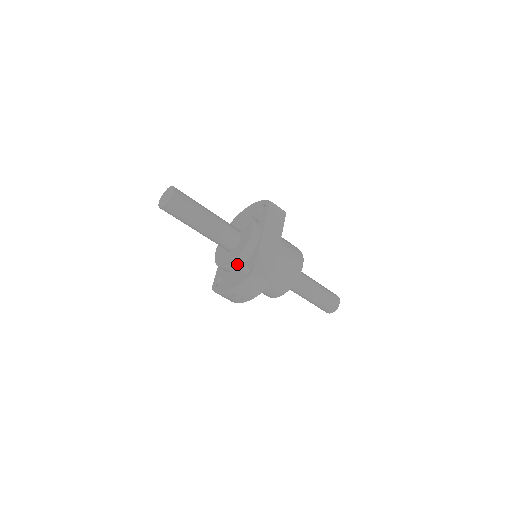
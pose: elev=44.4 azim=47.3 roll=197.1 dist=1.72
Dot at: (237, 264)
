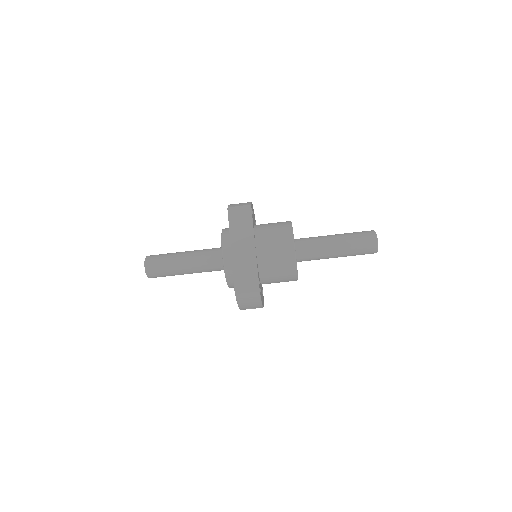
Dot at: (232, 284)
